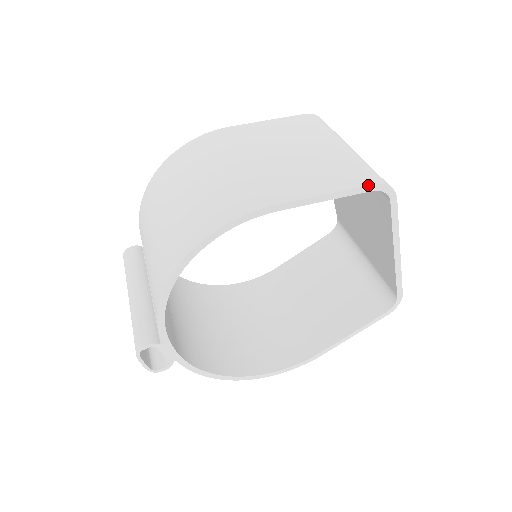
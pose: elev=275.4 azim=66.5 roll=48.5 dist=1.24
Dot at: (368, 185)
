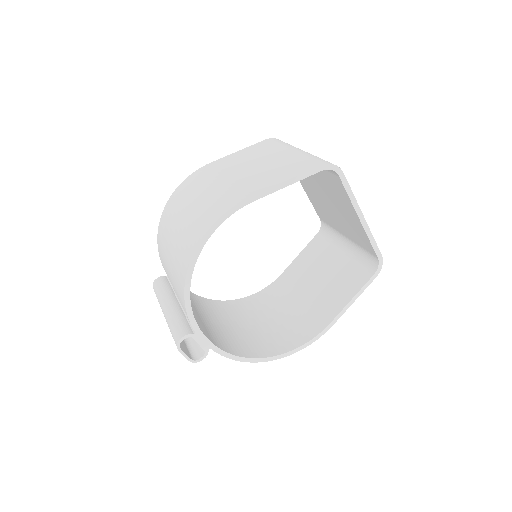
Dot at: (316, 167)
